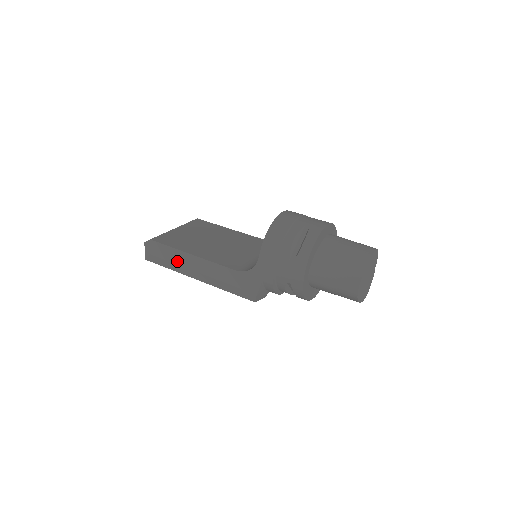
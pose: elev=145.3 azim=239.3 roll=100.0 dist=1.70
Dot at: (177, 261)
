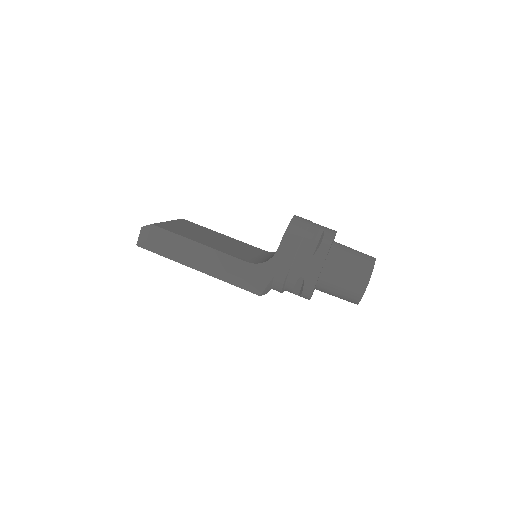
Dot at: (179, 249)
